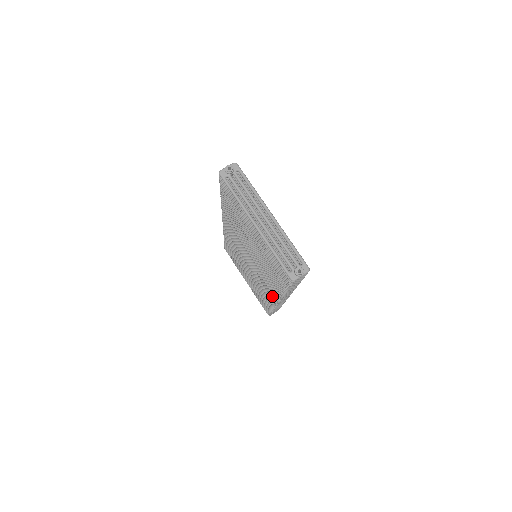
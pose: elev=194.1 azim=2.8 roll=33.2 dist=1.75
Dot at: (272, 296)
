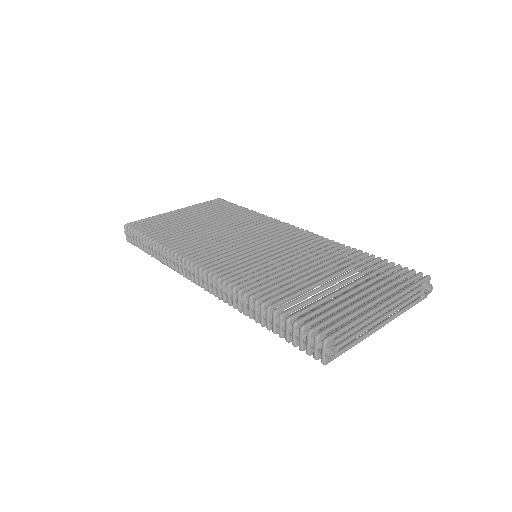
Dot at: occluded
